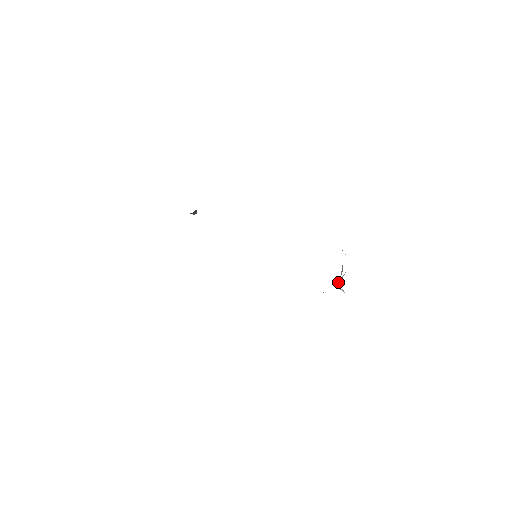
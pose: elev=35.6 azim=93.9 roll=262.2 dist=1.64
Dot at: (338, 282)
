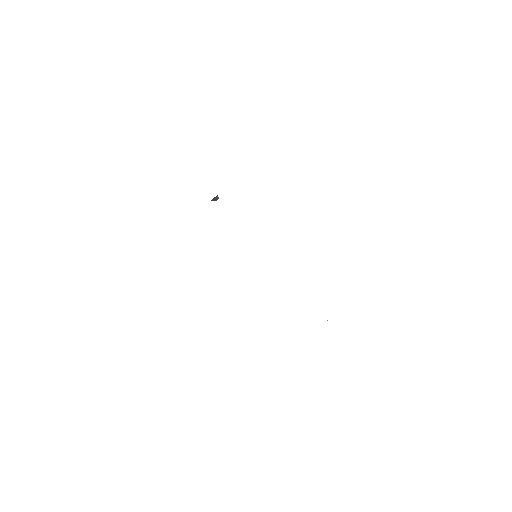
Dot at: occluded
